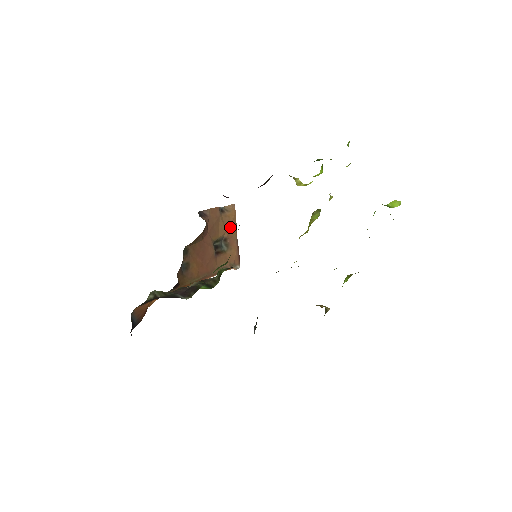
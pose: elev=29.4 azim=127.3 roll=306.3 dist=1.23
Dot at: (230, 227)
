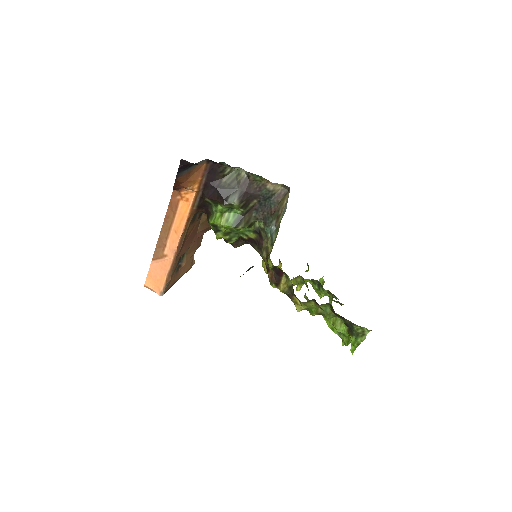
Dot at: (186, 267)
